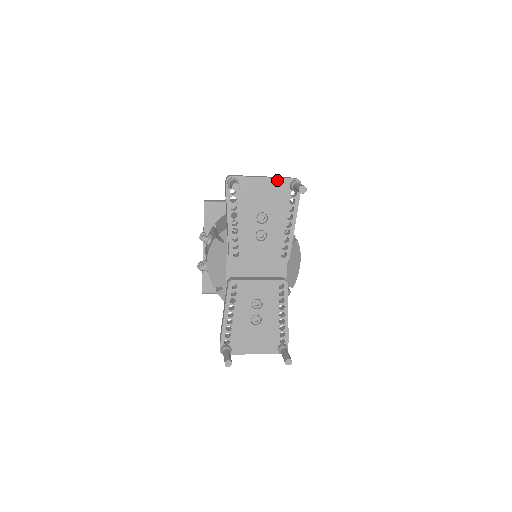
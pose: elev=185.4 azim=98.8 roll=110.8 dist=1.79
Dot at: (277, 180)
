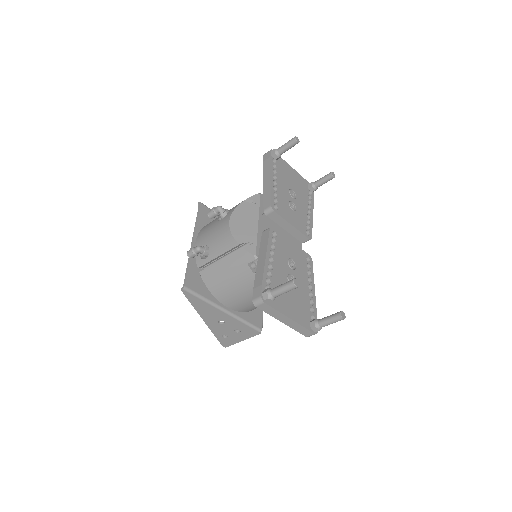
Dot at: (300, 176)
